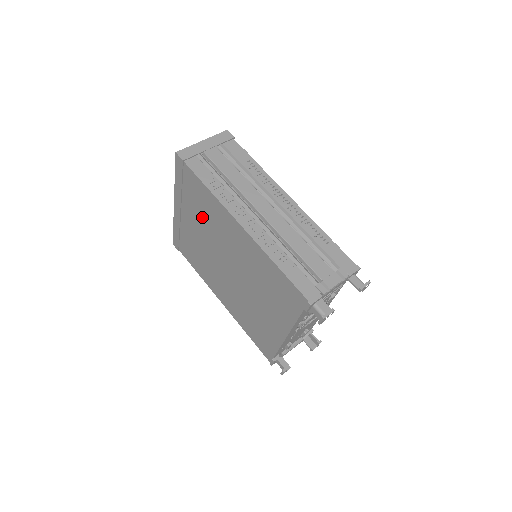
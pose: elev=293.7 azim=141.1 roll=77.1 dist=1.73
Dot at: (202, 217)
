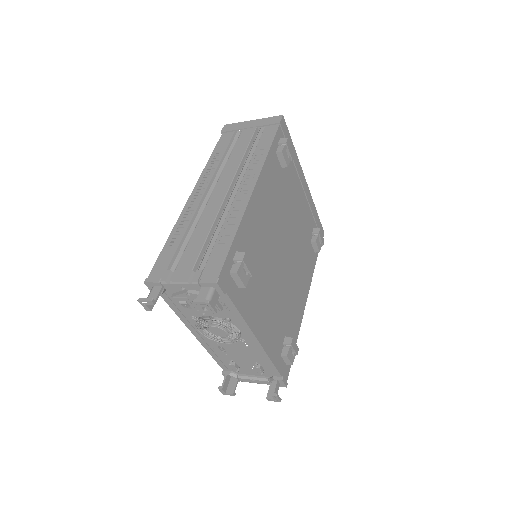
Dot at: occluded
